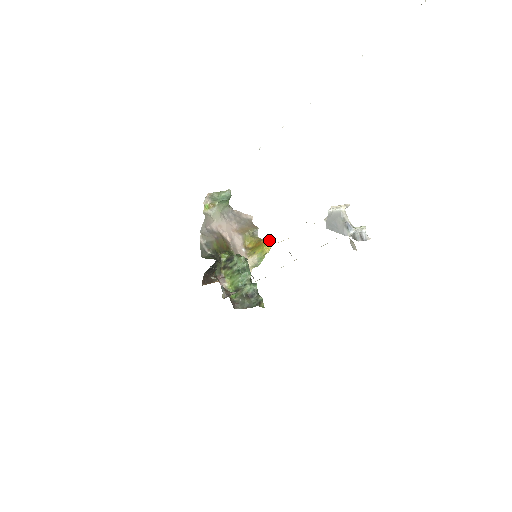
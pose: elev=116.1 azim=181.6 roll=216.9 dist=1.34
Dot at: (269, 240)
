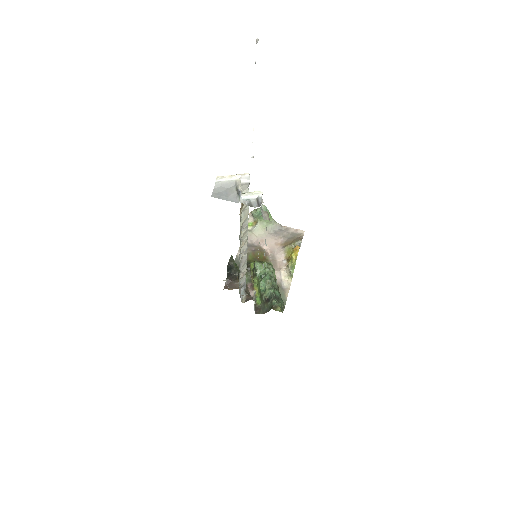
Dot at: (297, 247)
